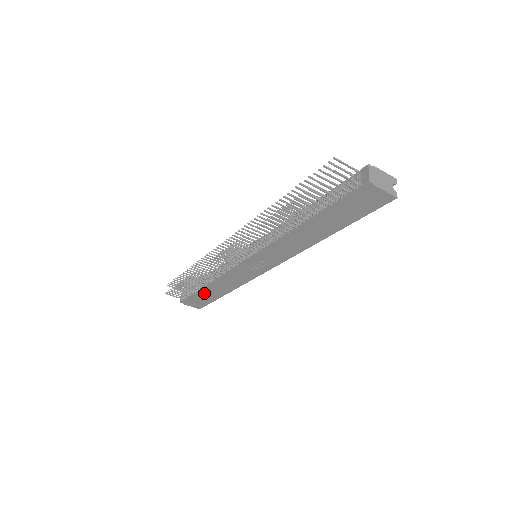
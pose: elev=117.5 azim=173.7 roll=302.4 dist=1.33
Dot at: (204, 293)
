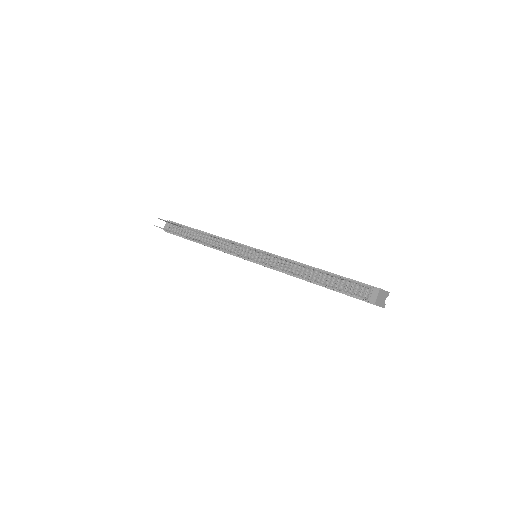
Dot at: occluded
